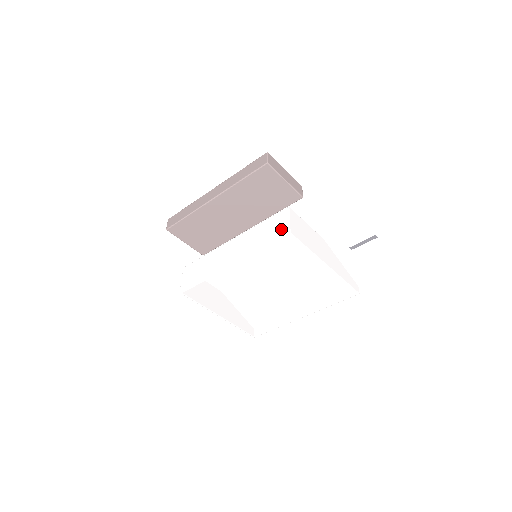
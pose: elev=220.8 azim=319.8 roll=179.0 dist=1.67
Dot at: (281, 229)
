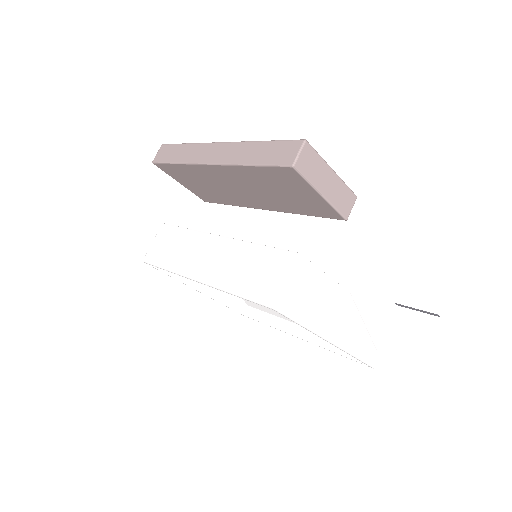
Dot at: (269, 288)
